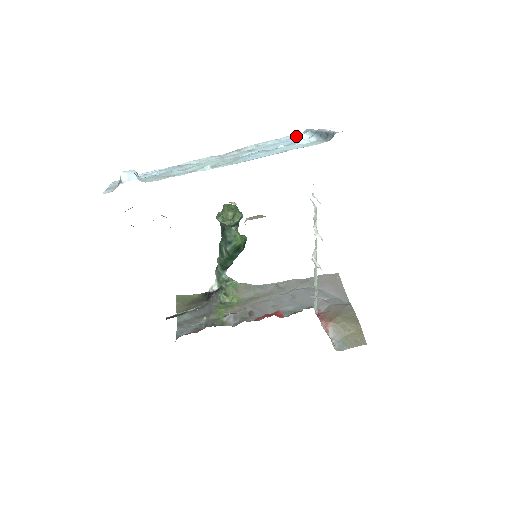
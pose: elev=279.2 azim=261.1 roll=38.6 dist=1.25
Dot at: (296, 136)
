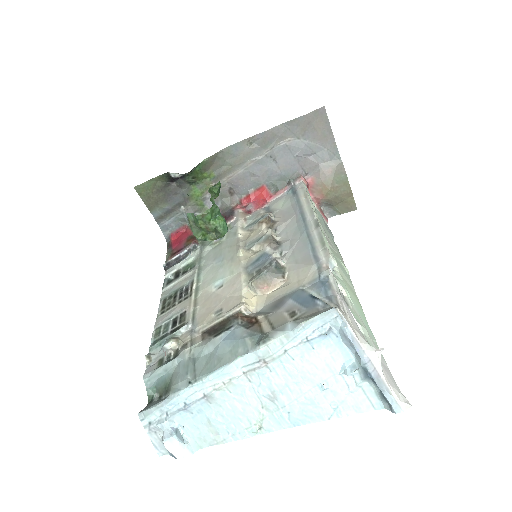
Dot at: (333, 335)
